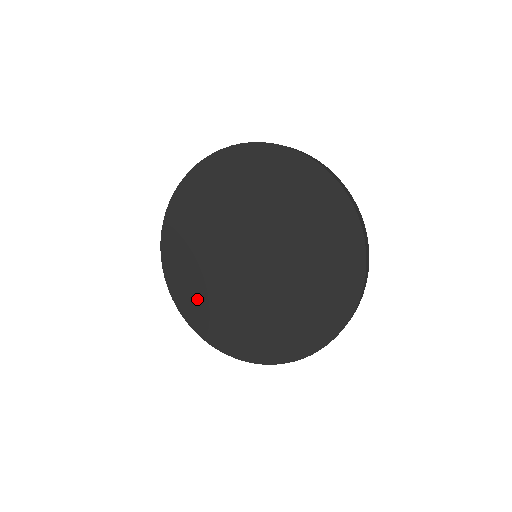
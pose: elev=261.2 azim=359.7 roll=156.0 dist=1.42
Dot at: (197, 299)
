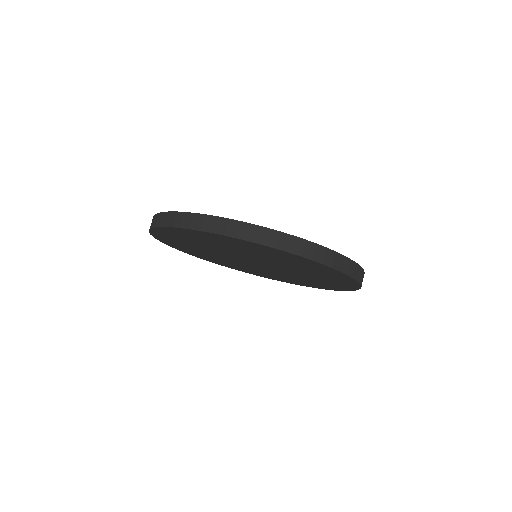
Dot at: (266, 275)
